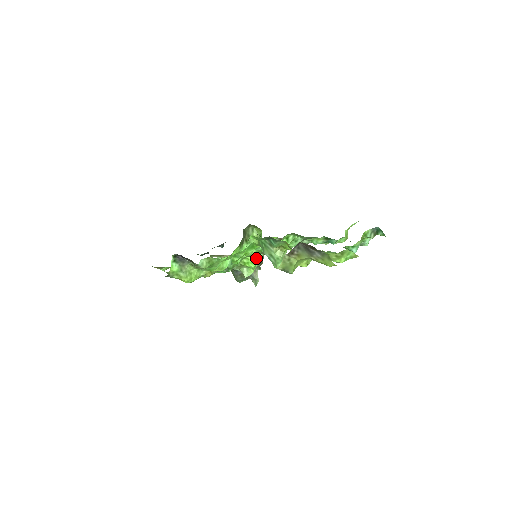
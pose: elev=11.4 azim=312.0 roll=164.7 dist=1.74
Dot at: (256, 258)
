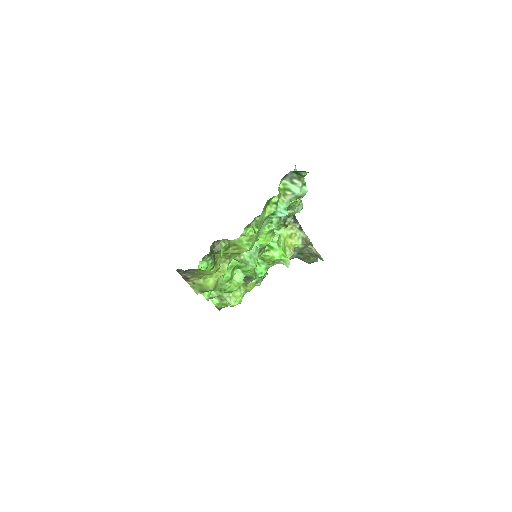
Dot at: (274, 250)
